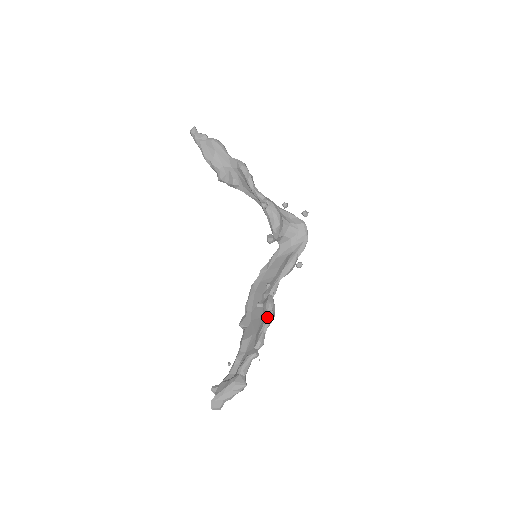
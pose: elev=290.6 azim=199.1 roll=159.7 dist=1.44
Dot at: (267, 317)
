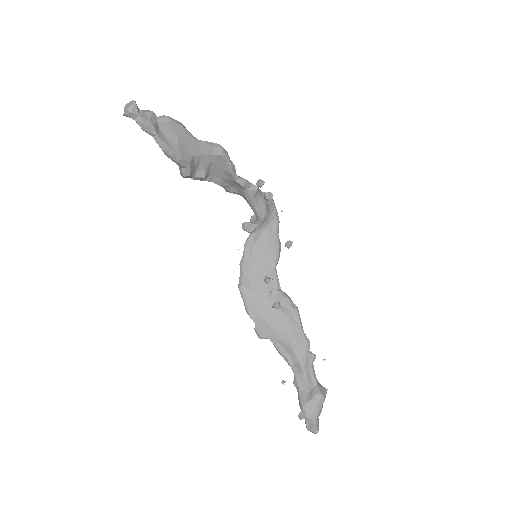
Dot at: (297, 314)
